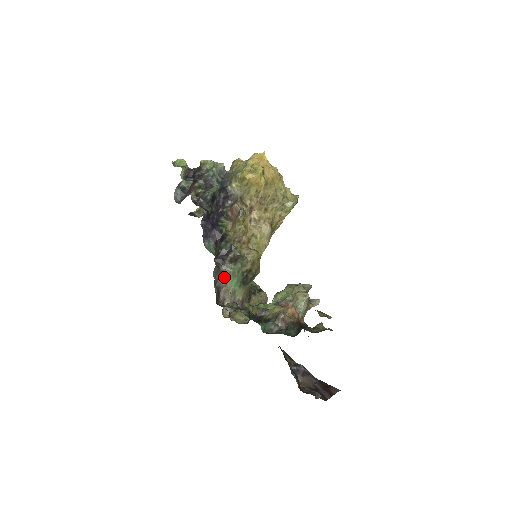
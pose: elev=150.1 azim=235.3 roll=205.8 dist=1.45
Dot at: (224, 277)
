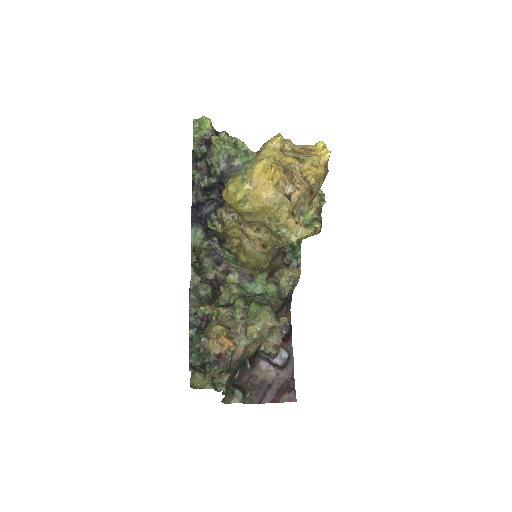
Dot at: (221, 256)
